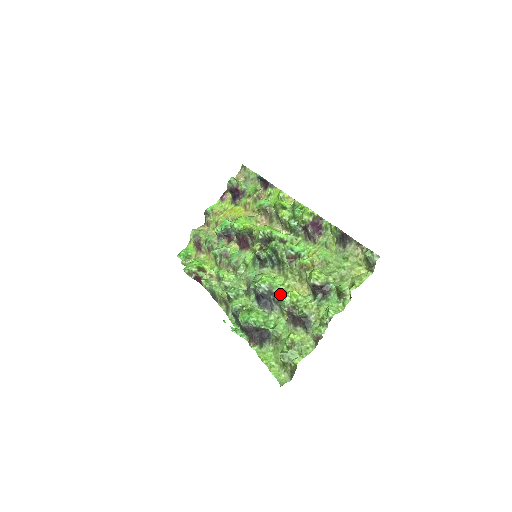
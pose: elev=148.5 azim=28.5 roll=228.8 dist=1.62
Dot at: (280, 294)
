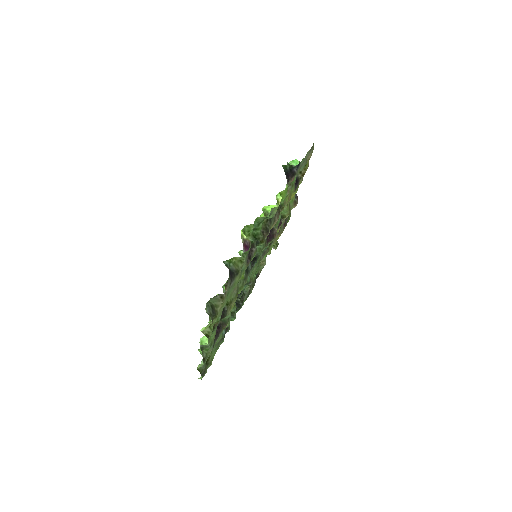
Dot at: occluded
